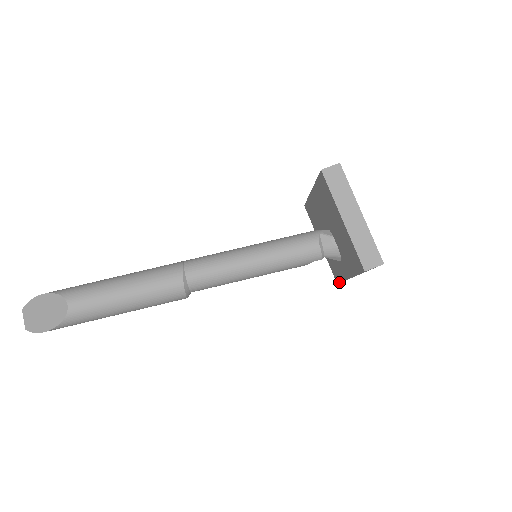
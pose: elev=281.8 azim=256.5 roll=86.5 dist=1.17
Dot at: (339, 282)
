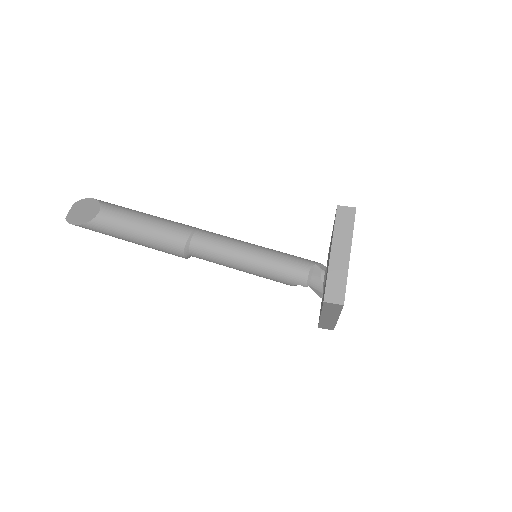
Dot at: (318, 325)
